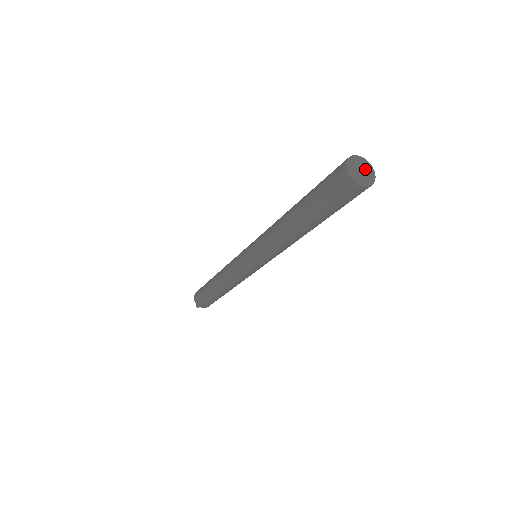
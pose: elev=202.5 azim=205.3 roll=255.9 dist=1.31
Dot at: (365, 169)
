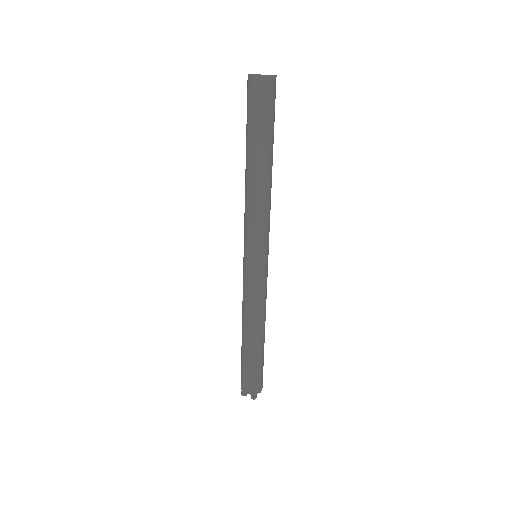
Dot at: occluded
